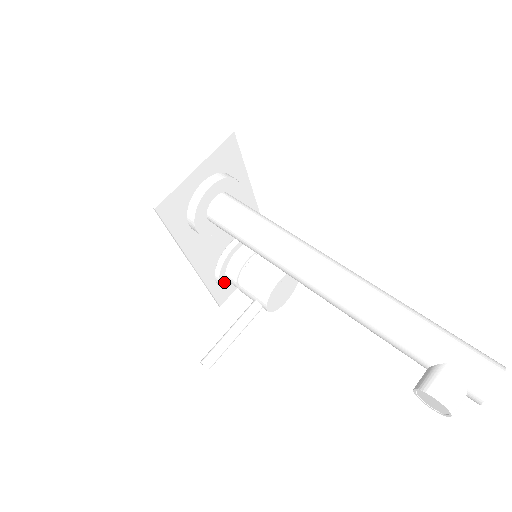
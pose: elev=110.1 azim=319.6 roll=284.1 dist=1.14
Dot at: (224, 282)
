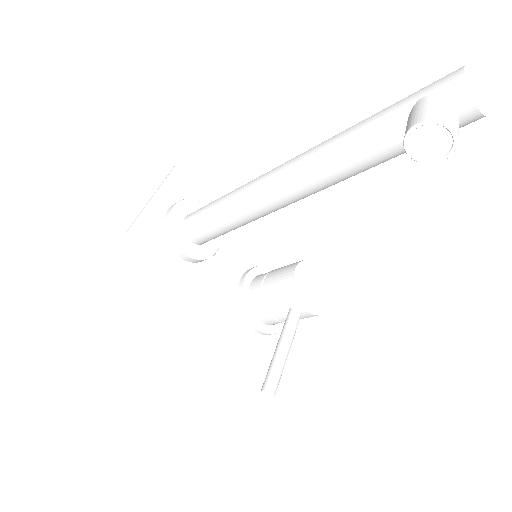
Dot at: (258, 324)
